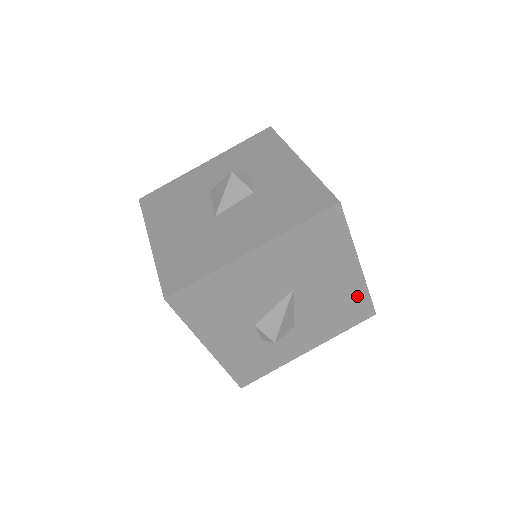
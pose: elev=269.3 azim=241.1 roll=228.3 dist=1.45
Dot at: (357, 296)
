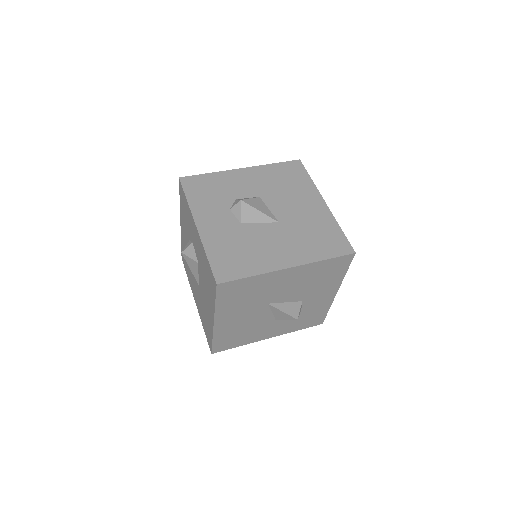
Dot at: (319, 267)
